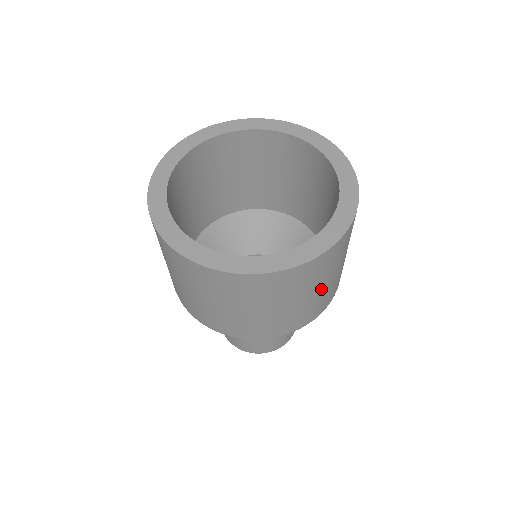
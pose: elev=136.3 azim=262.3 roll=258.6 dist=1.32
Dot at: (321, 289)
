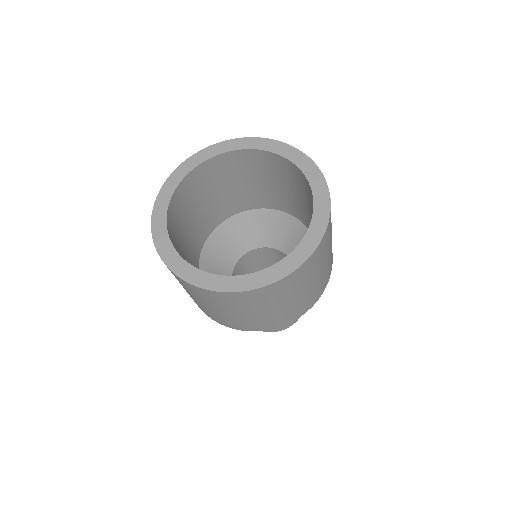
Dot at: (331, 239)
